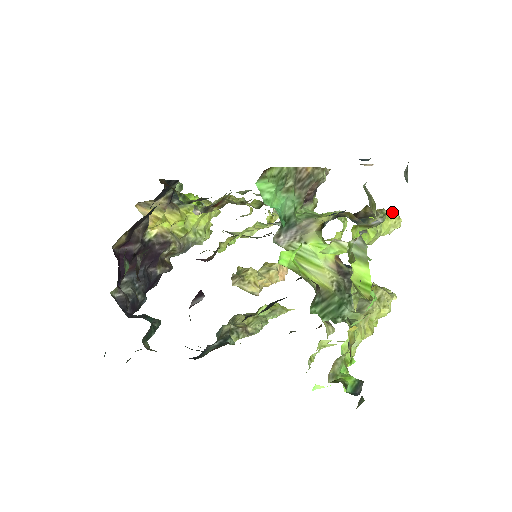
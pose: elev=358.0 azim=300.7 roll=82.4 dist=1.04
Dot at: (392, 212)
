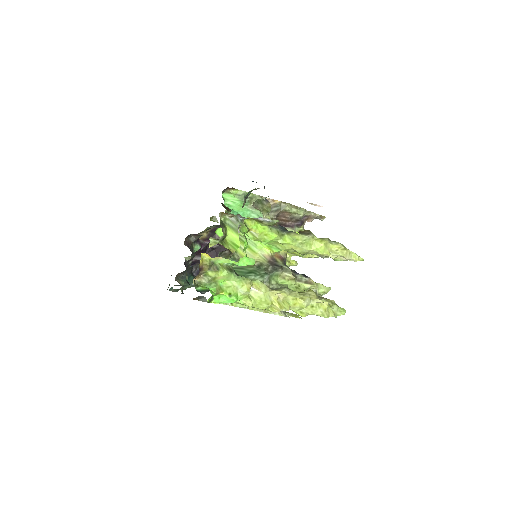
Dot at: (337, 243)
